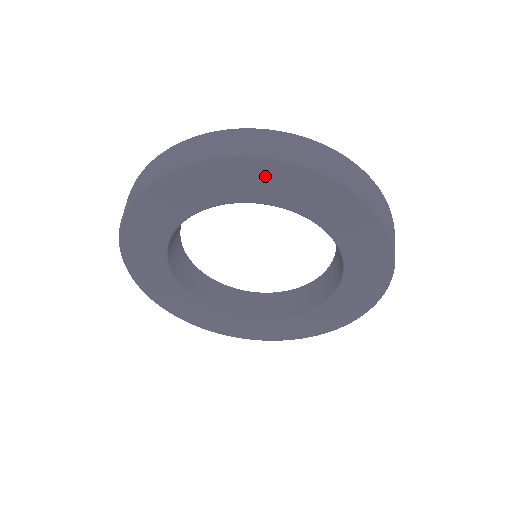
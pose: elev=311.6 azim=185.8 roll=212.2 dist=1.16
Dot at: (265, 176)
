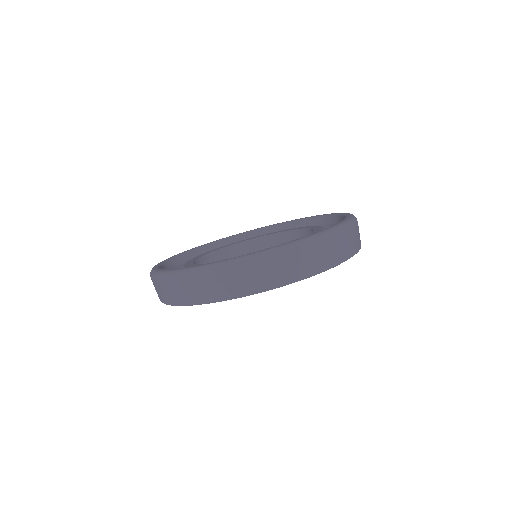
Dot at: occluded
